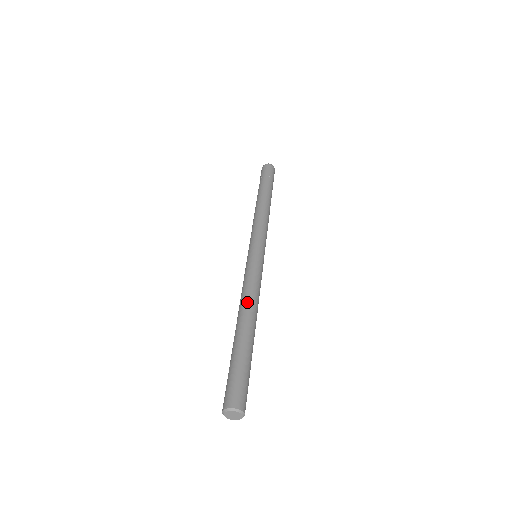
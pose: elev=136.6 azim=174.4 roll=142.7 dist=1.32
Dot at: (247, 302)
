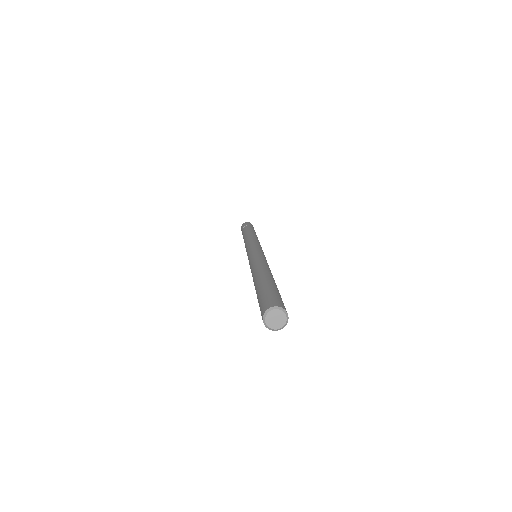
Dot at: (264, 265)
